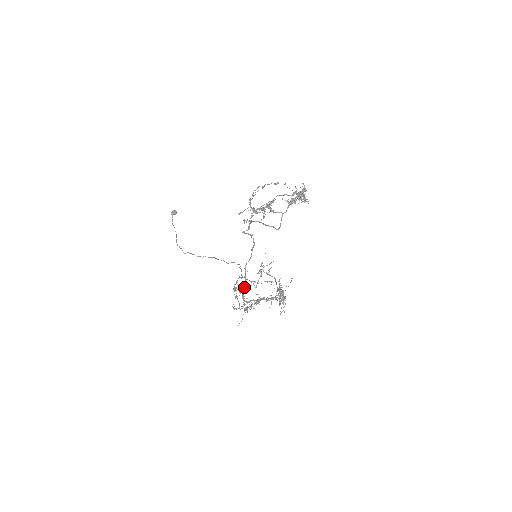
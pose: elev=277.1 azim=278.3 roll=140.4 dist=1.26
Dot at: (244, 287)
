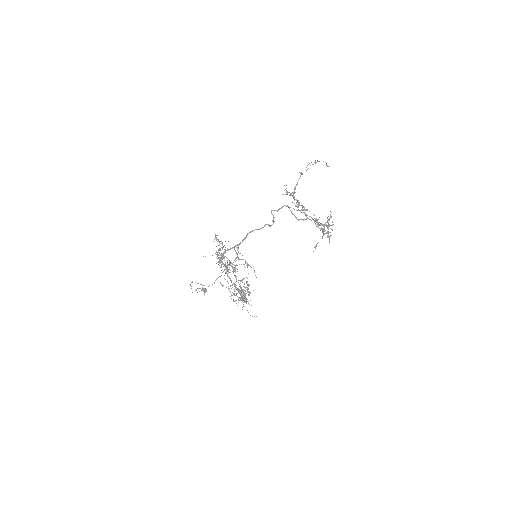
Dot at: (232, 247)
